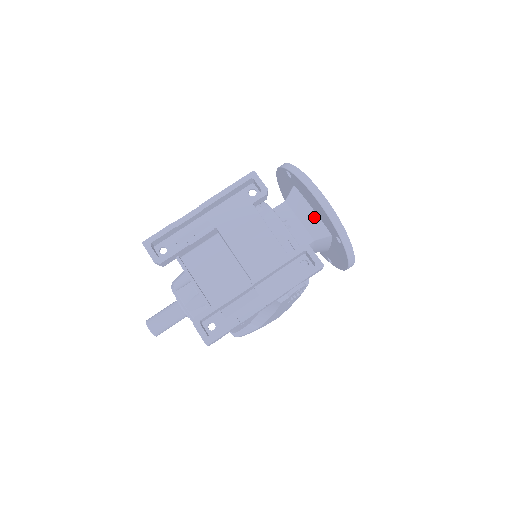
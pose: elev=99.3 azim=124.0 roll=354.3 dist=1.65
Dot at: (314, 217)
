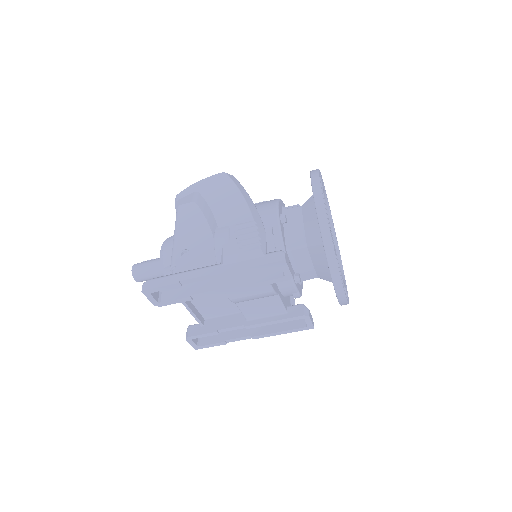
Dot at: (328, 272)
